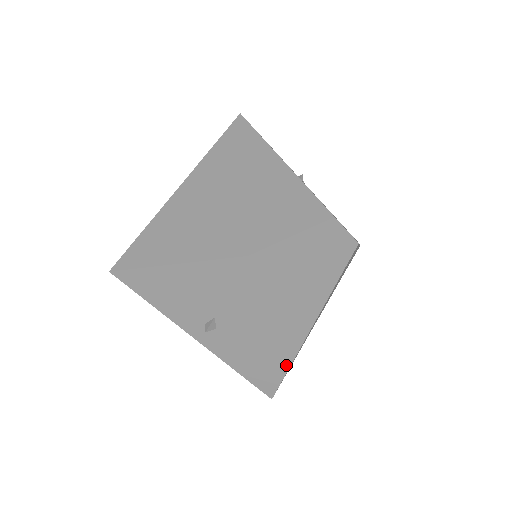
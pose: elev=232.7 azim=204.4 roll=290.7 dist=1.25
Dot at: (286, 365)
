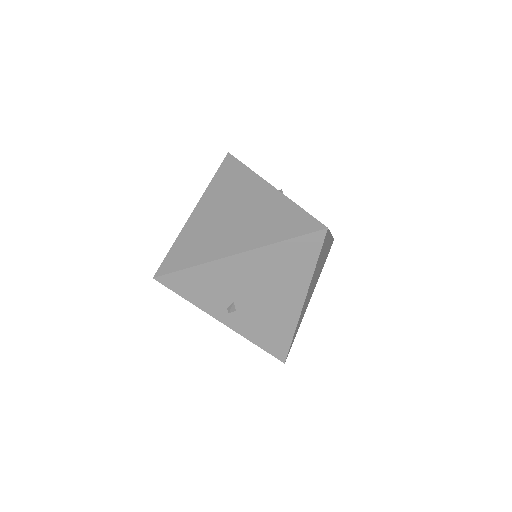
Dot at: (291, 332)
